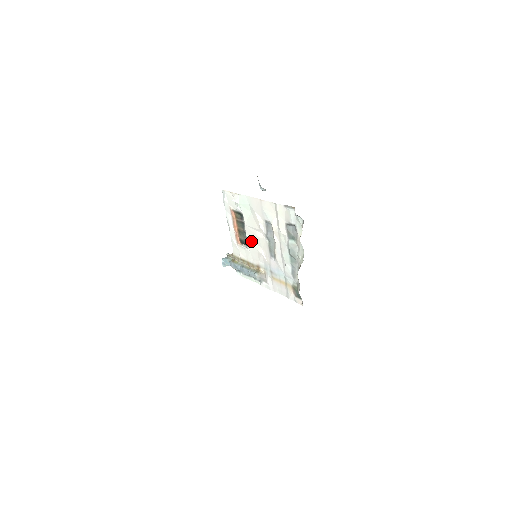
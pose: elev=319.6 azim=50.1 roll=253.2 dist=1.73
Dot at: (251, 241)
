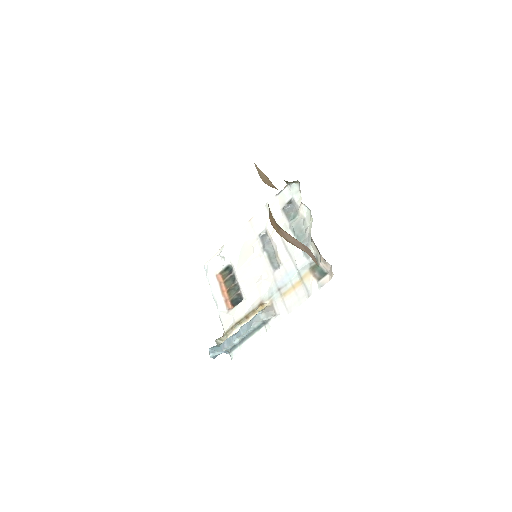
Dot at: (246, 282)
